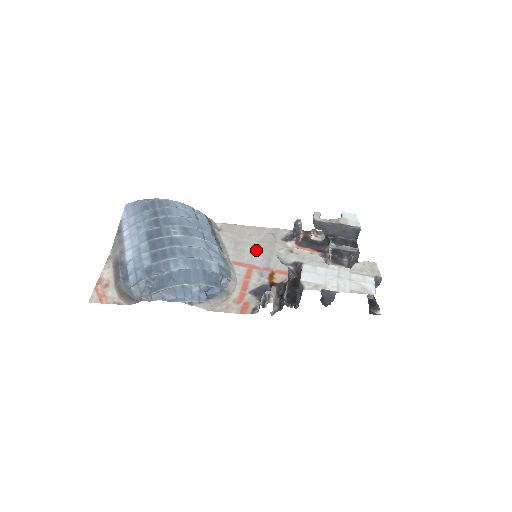
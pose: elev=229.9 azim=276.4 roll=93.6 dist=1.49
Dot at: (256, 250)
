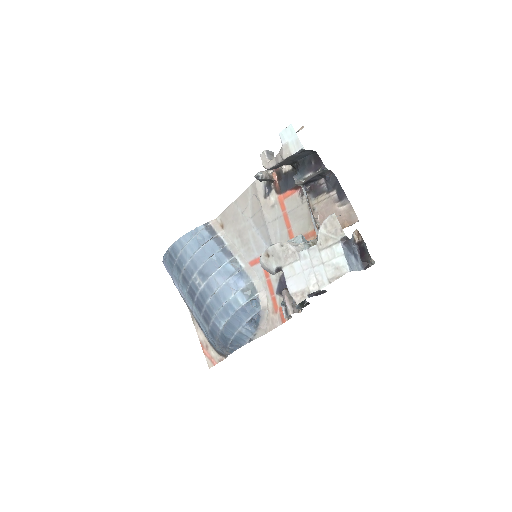
Dot at: (255, 232)
